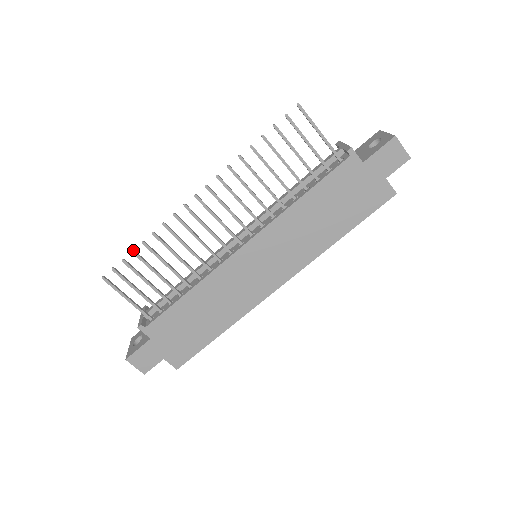
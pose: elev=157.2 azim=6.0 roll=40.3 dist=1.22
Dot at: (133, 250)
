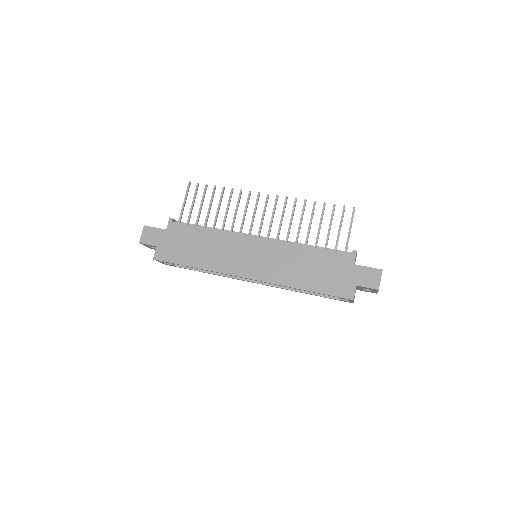
Dot at: occluded
